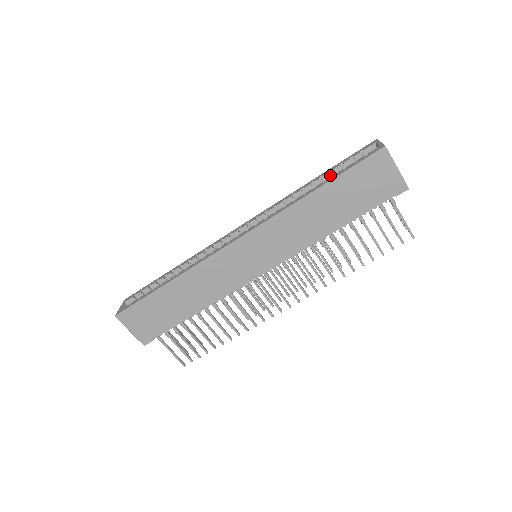
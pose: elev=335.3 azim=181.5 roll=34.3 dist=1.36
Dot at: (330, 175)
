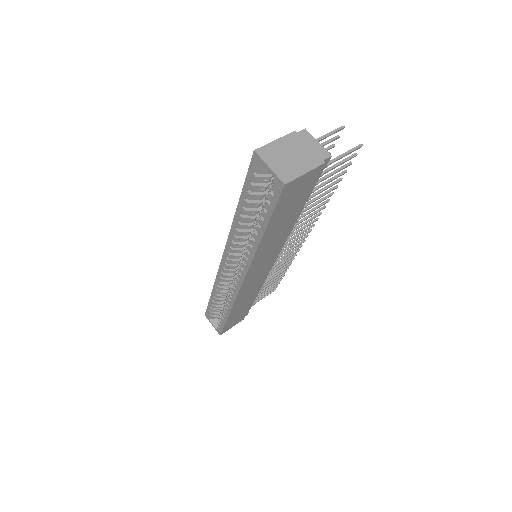
Dot at: (250, 204)
